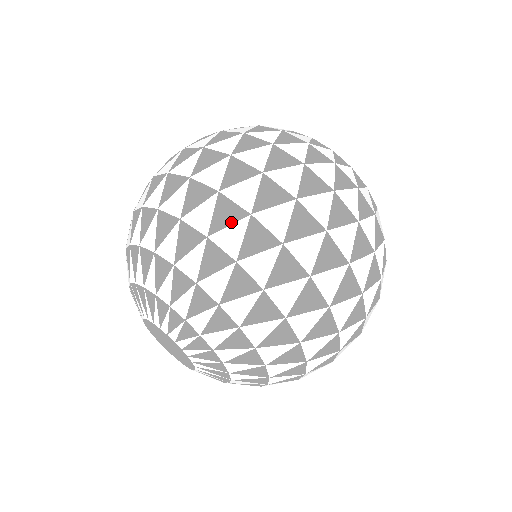
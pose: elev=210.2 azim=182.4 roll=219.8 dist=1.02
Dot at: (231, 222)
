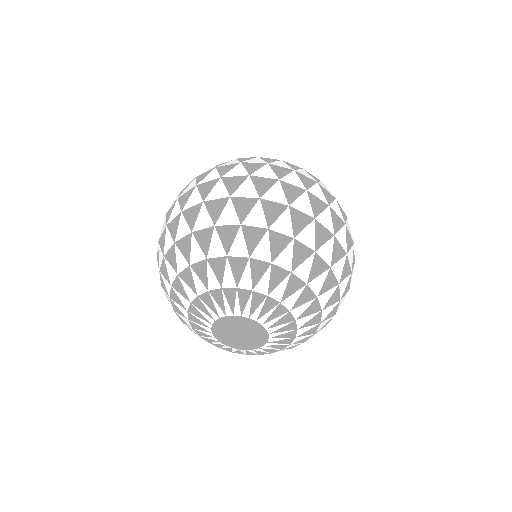
Dot at: (222, 209)
